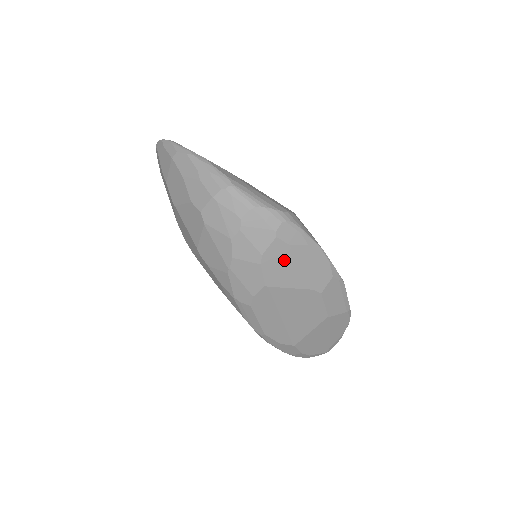
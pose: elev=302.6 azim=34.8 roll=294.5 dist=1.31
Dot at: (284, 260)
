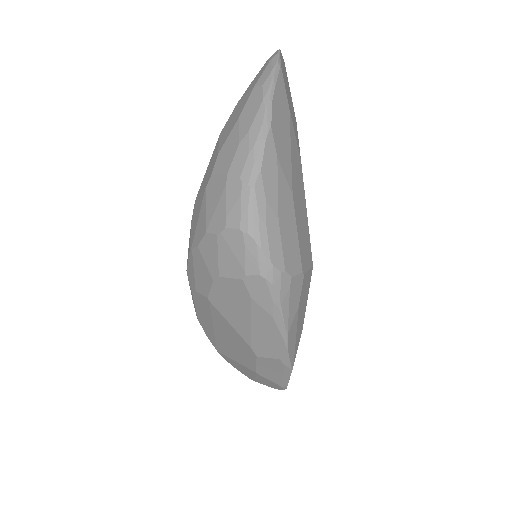
Dot at: (238, 302)
